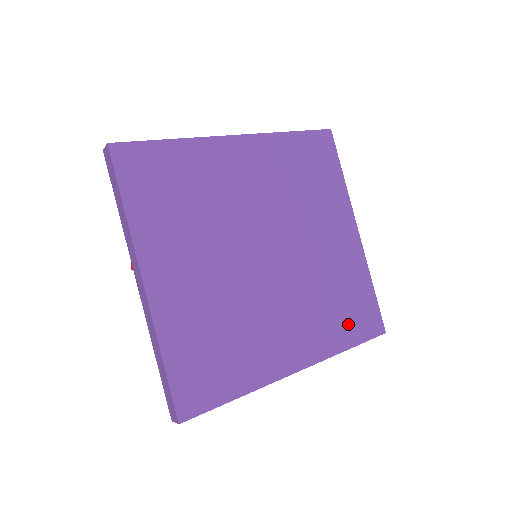
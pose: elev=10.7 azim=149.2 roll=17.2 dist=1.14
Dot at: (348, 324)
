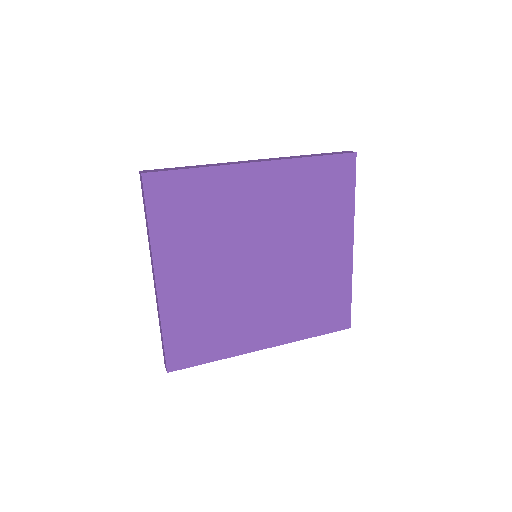
Dot at: (318, 319)
